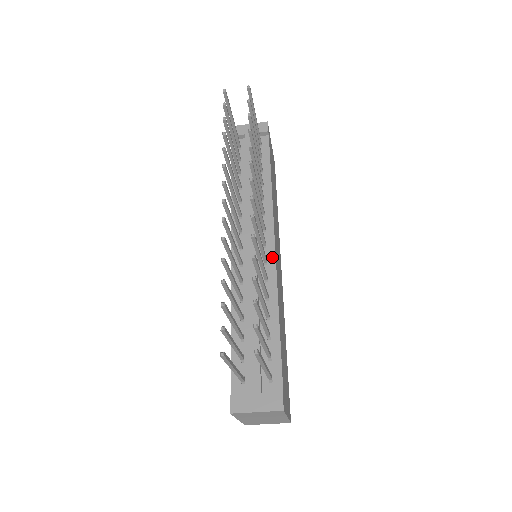
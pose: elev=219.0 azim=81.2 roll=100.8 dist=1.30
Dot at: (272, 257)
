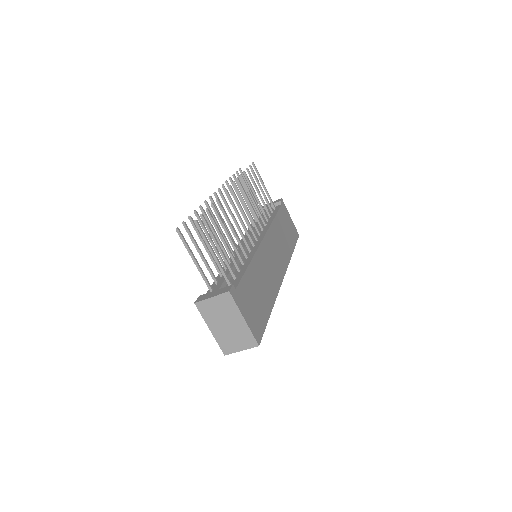
Dot at: (259, 242)
